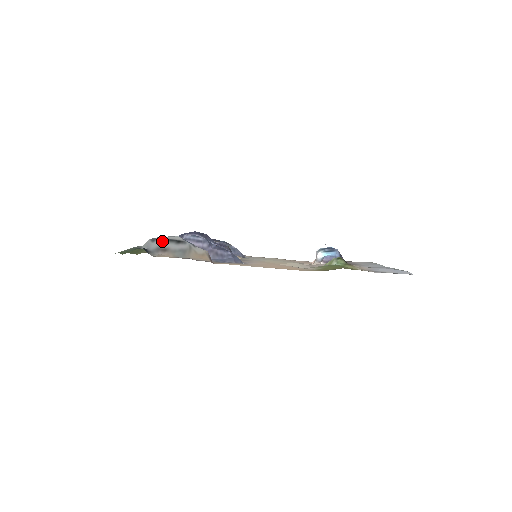
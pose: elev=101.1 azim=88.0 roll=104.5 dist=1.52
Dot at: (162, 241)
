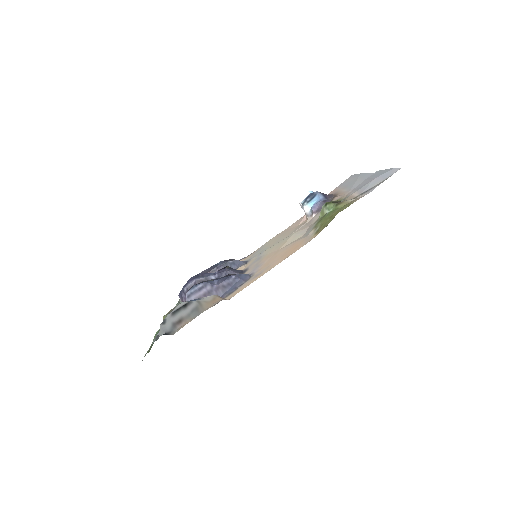
Dot at: (171, 316)
